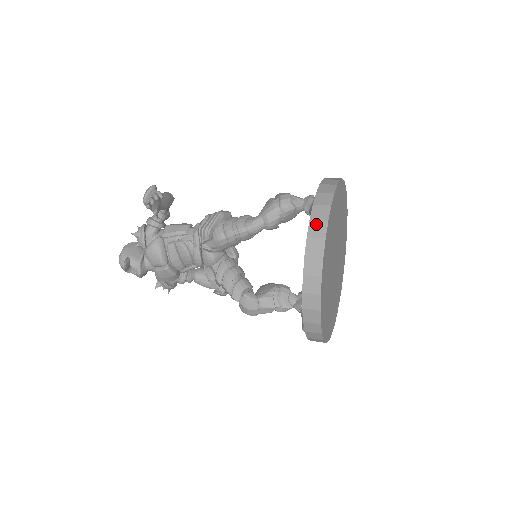
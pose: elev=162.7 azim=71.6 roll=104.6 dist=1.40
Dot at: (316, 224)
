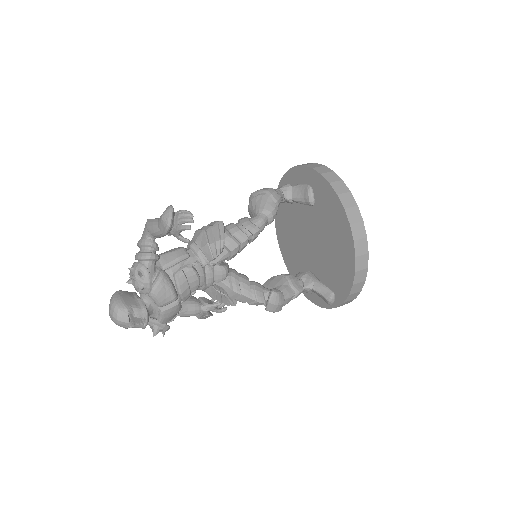
Dot at: (344, 197)
